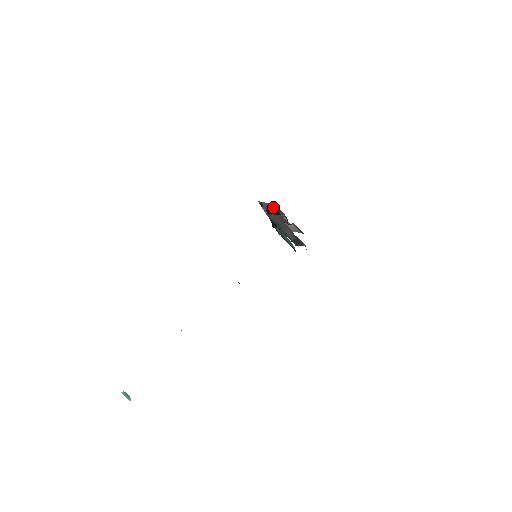
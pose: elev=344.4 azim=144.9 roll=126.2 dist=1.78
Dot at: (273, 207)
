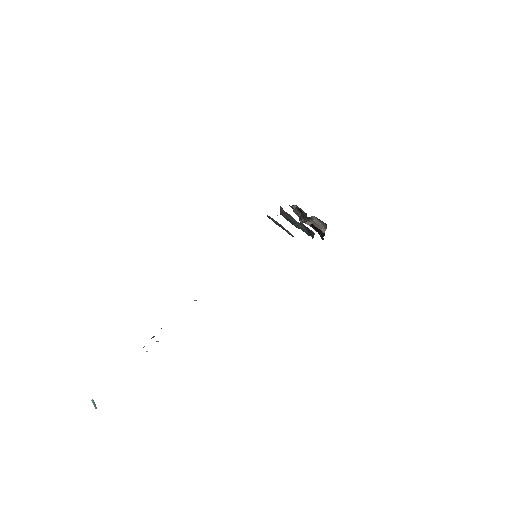
Dot at: (291, 206)
